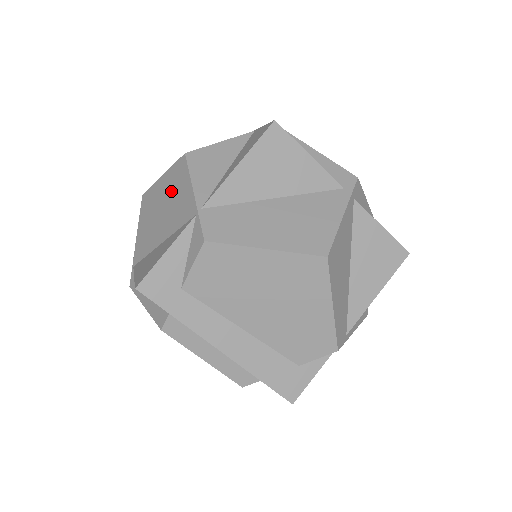
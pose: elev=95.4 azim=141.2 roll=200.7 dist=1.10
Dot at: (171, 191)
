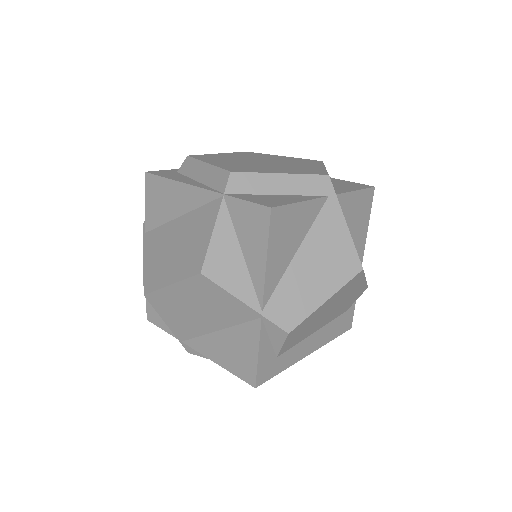
Dot at: (201, 298)
